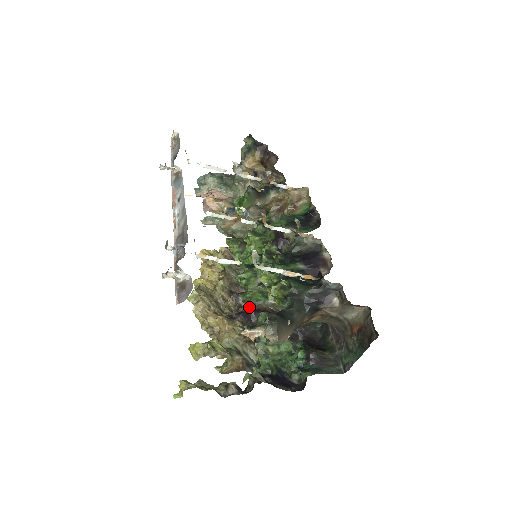
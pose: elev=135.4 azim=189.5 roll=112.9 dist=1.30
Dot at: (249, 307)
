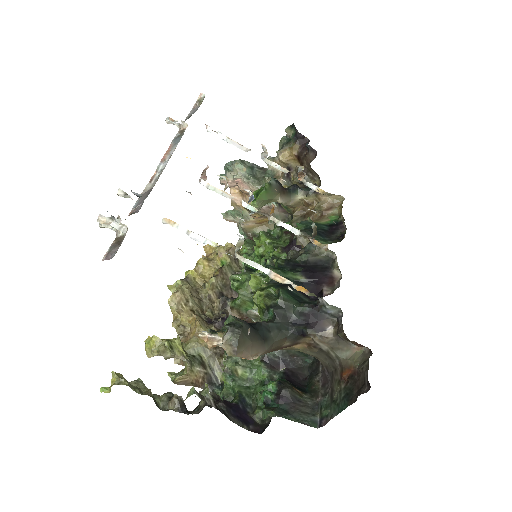
Dot at: occluded
